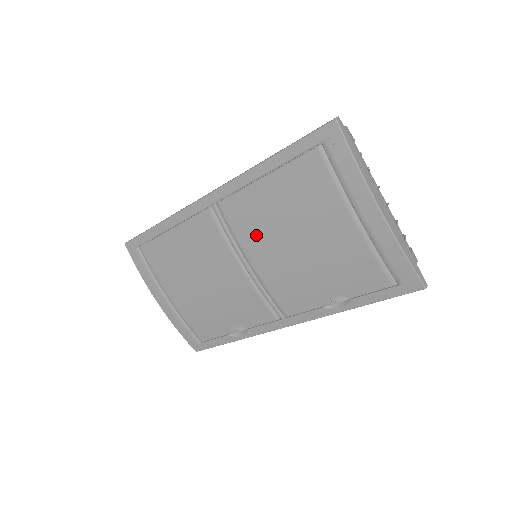
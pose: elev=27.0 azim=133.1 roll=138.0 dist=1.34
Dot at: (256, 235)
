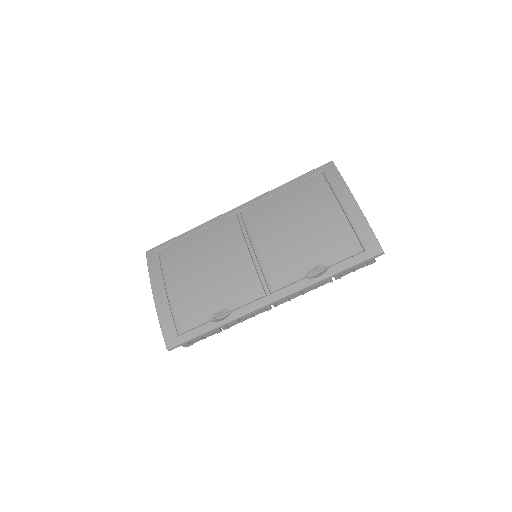
Dot at: (266, 225)
